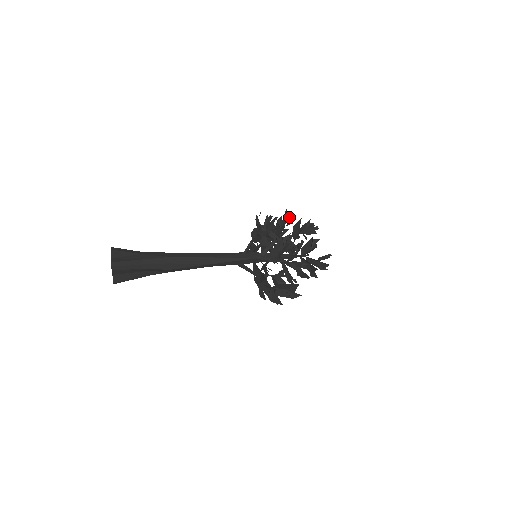
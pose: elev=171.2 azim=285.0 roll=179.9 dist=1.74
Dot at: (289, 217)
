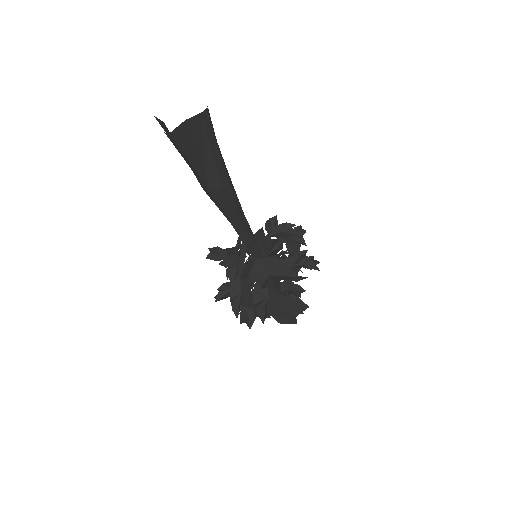
Dot at: occluded
